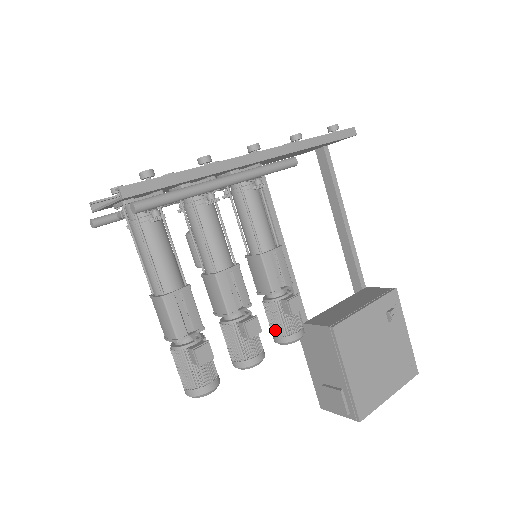
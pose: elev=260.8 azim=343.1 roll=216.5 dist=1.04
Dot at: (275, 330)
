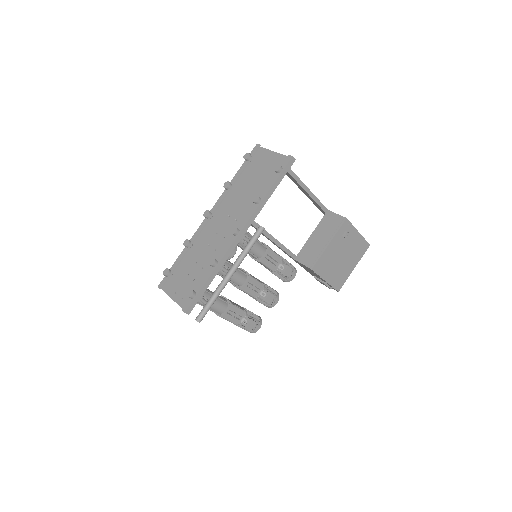
Dot at: occluded
